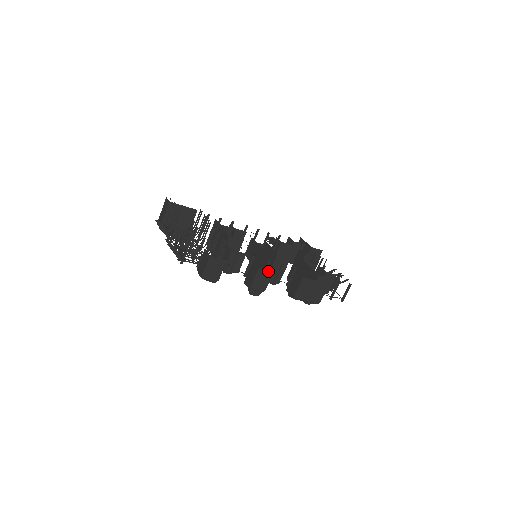
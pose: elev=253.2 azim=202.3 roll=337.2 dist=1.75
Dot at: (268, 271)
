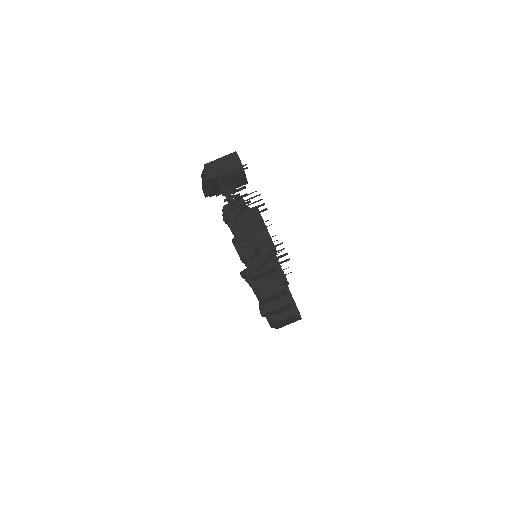
Dot at: occluded
